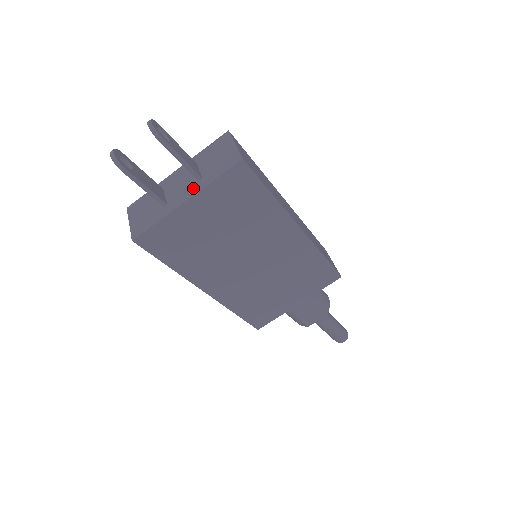
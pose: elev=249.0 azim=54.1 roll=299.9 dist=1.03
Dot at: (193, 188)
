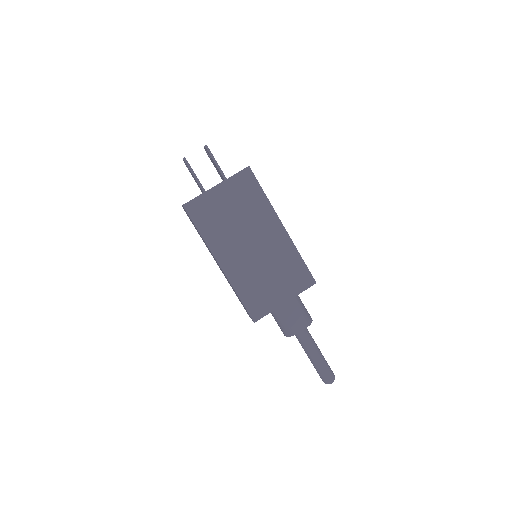
Dot at: (221, 182)
